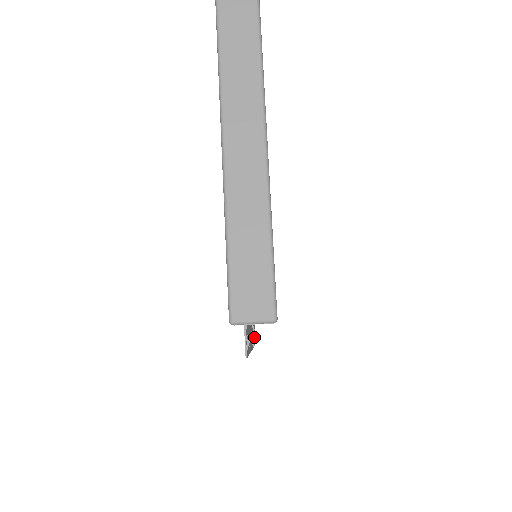
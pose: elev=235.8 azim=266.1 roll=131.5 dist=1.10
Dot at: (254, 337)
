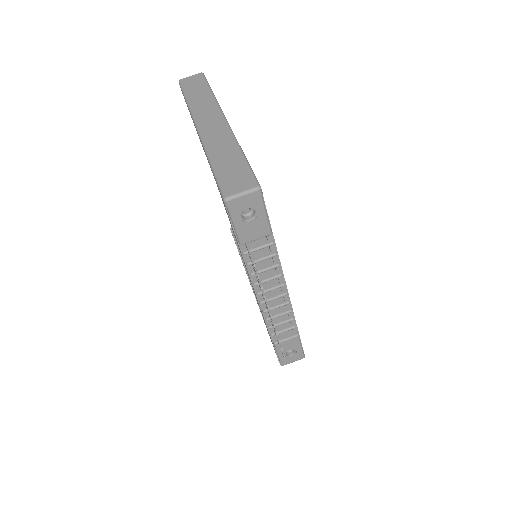
Dot at: occluded
